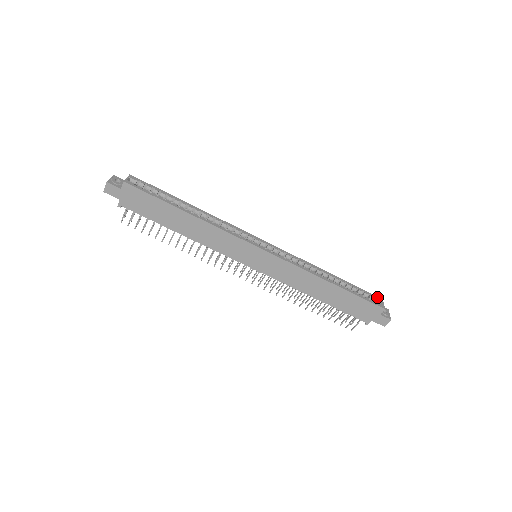
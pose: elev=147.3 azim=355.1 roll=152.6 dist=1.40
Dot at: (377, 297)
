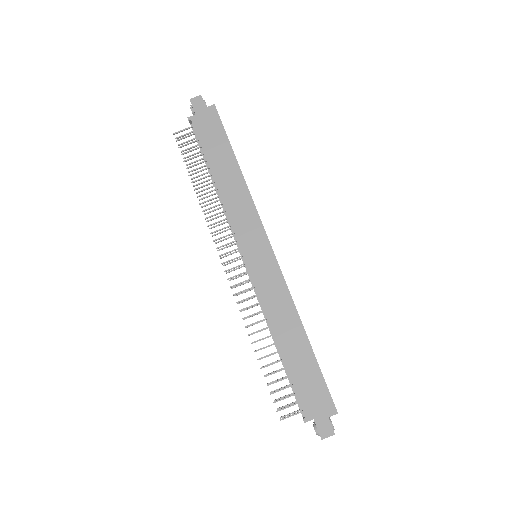
Dot at: occluded
